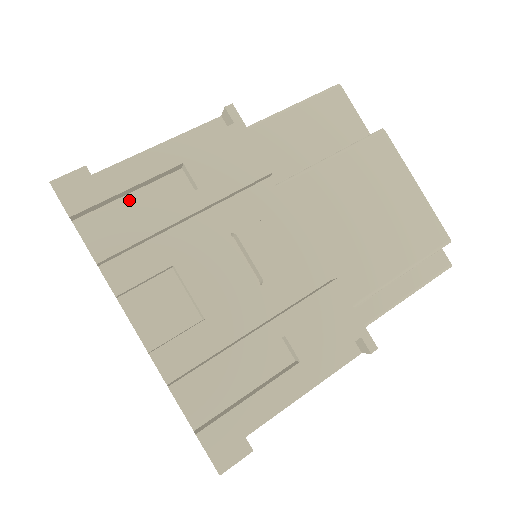
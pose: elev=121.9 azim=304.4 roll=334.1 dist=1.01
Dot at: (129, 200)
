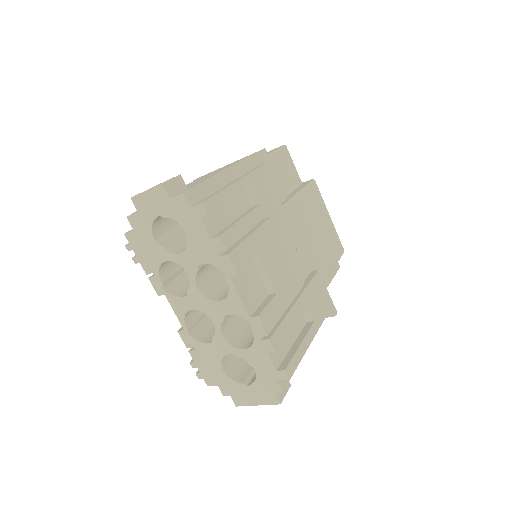
Dot at: (225, 206)
